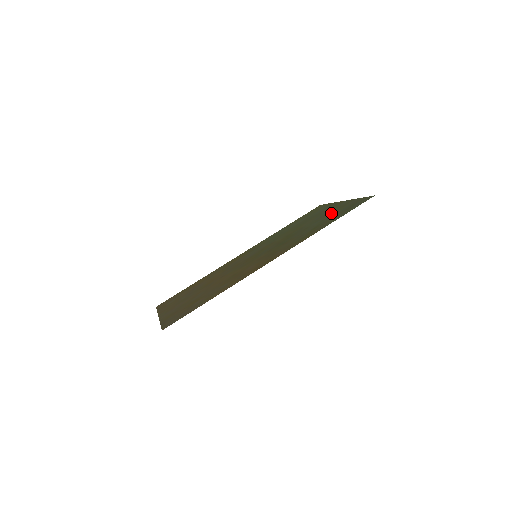
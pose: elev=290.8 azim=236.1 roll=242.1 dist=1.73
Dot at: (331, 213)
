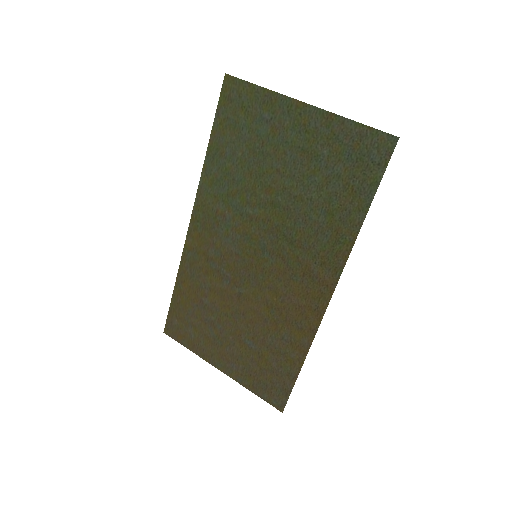
Dot at: (321, 161)
